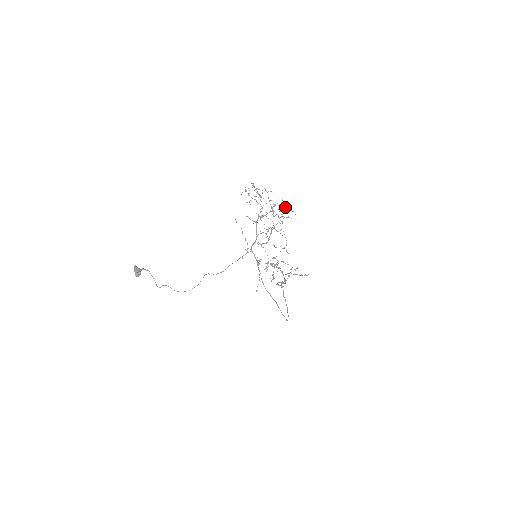
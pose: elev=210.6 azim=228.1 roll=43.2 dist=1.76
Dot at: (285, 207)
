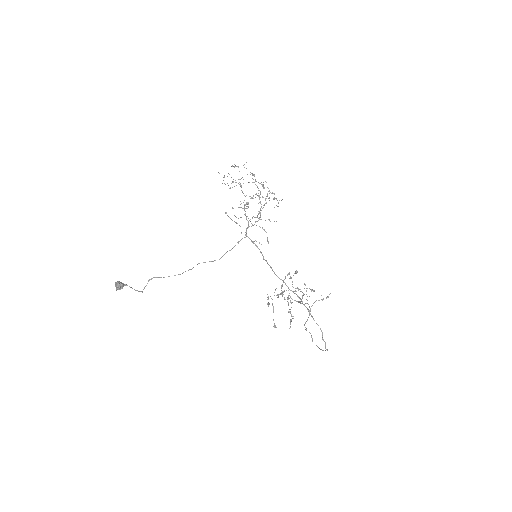
Dot at: (269, 198)
